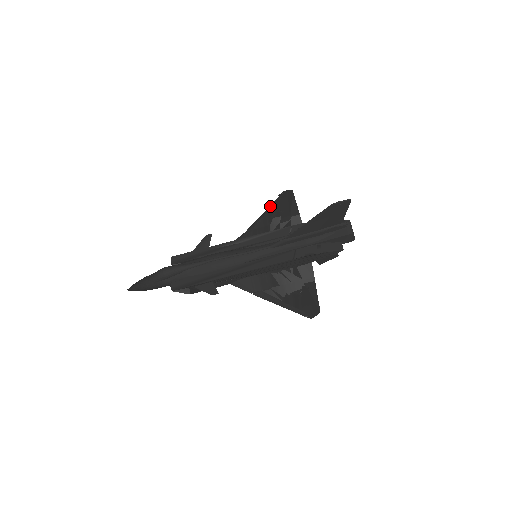
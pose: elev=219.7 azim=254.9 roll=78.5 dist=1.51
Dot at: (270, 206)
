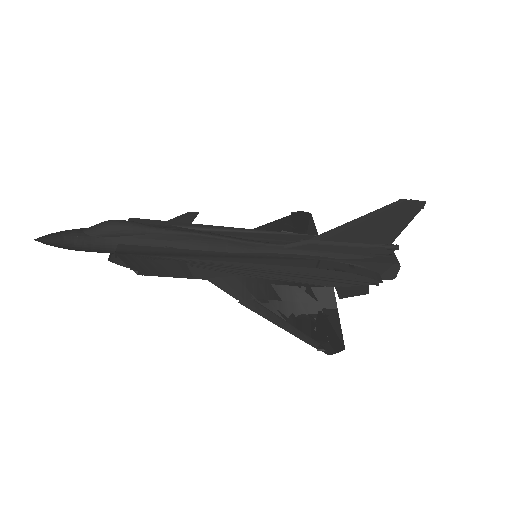
Dot at: (279, 219)
